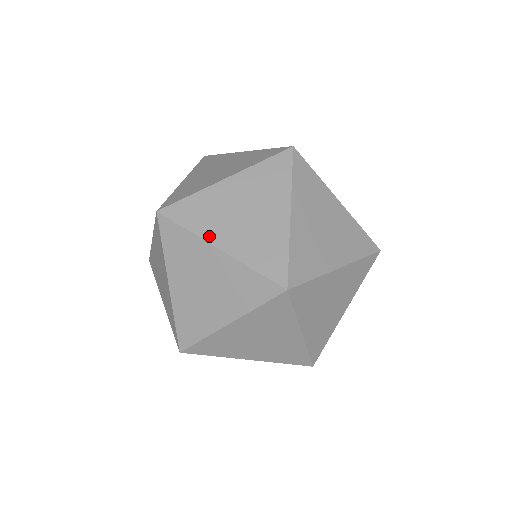
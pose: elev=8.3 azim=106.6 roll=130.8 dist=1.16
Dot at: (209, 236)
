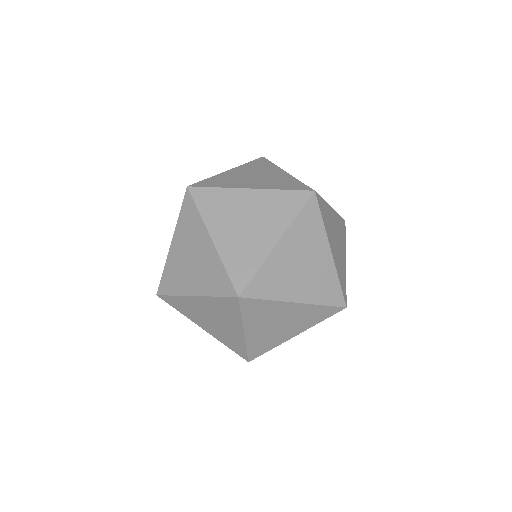
Dot at: occluded
